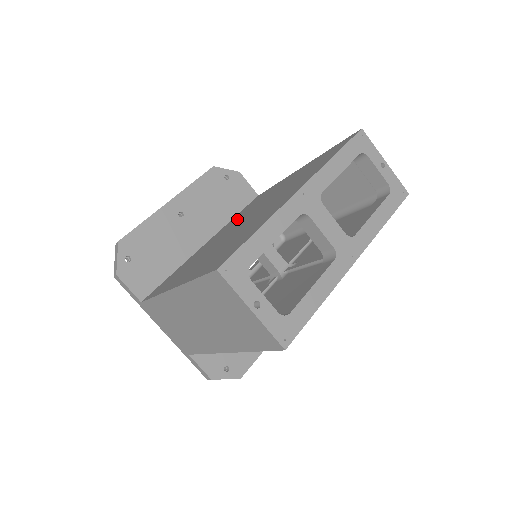
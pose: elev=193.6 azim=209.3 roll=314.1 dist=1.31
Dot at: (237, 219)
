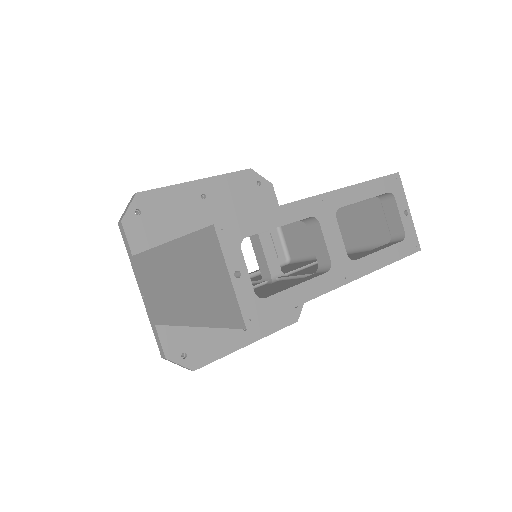
Dot at: occluded
